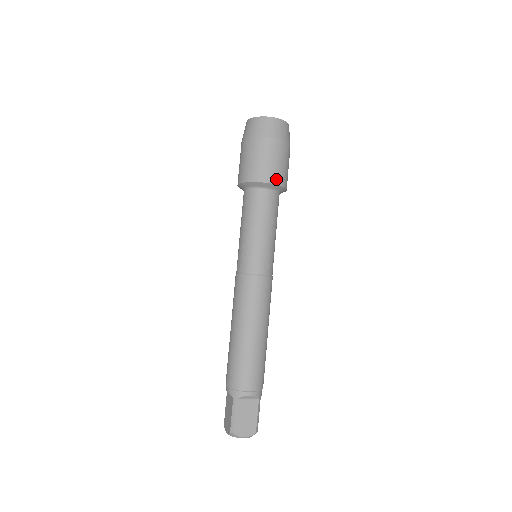
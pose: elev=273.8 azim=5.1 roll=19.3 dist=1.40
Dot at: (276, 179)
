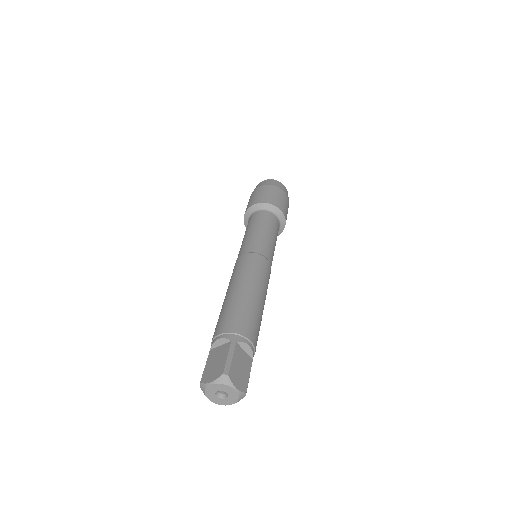
Dot at: (257, 202)
